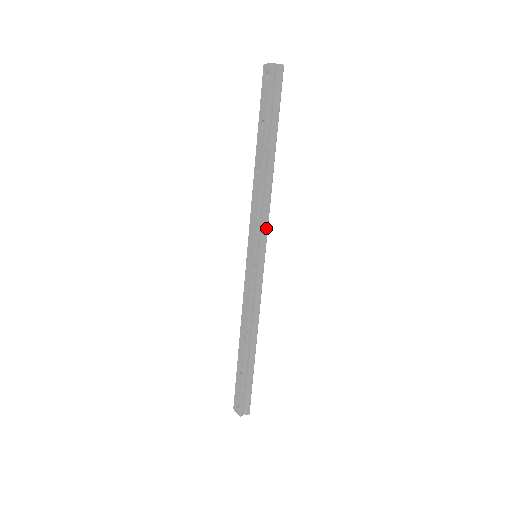
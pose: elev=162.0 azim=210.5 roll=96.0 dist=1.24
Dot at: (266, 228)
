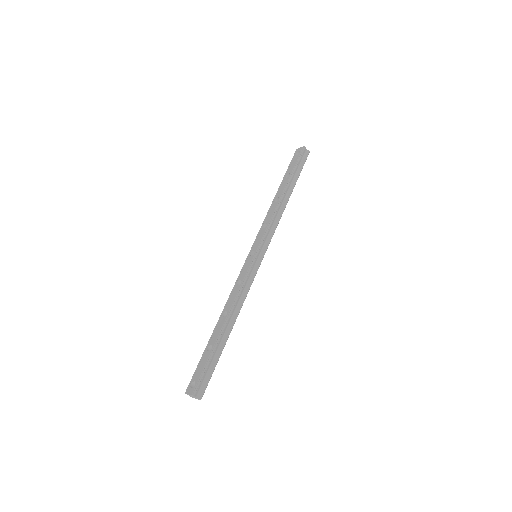
Dot at: (271, 237)
